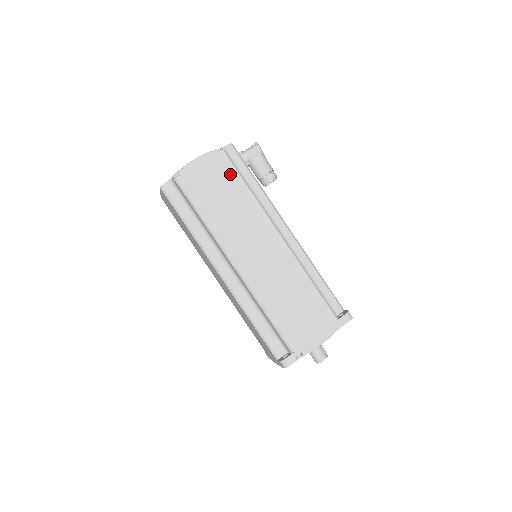
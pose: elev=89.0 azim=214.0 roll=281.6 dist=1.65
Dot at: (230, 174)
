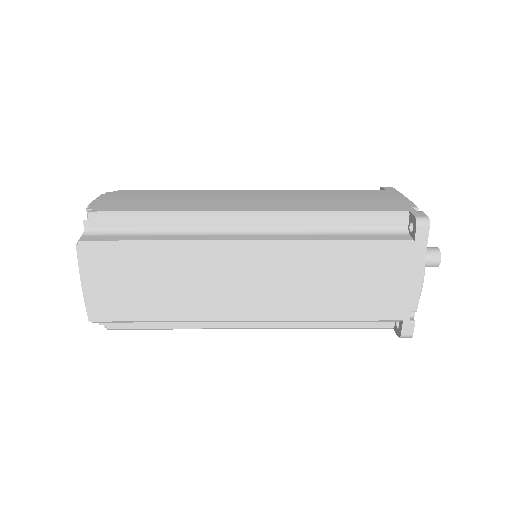
Dot at: (144, 193)
